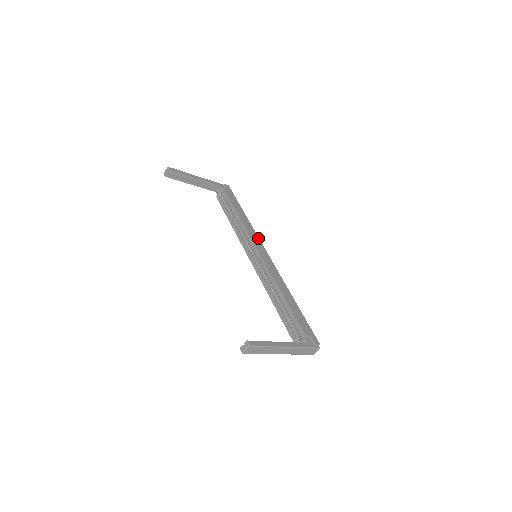
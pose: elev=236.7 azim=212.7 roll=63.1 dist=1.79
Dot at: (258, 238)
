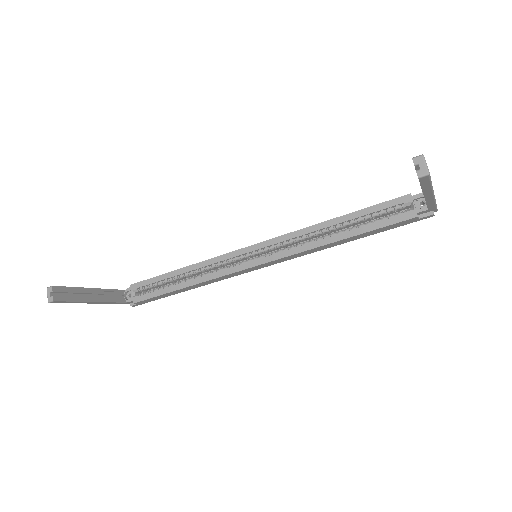
Dot at: occluded
